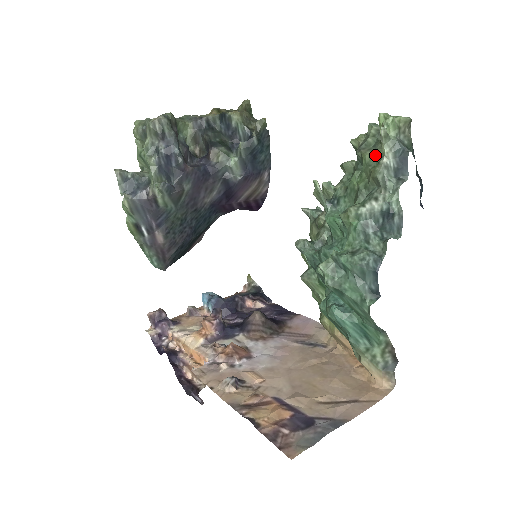
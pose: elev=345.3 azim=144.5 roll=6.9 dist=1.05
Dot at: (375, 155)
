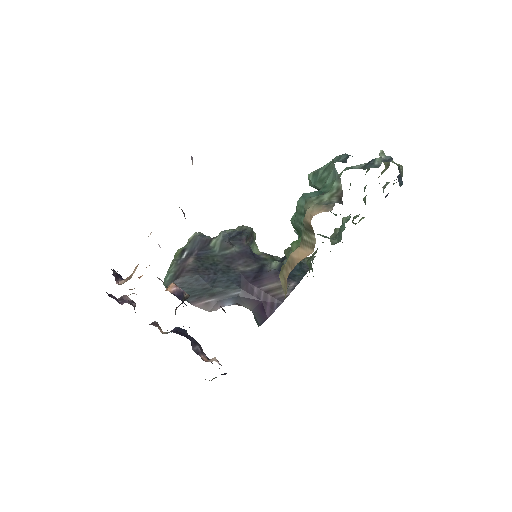
Dot at: occluded
